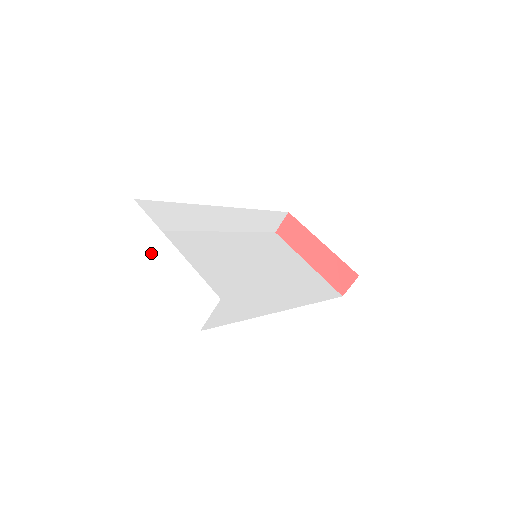
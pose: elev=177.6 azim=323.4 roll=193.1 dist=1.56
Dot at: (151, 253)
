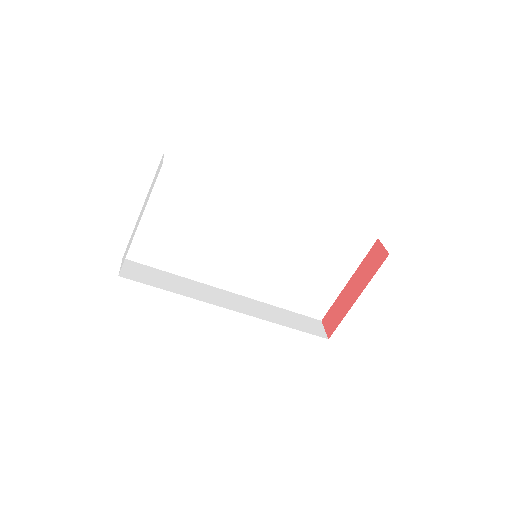
Dot at: (134, 232)
